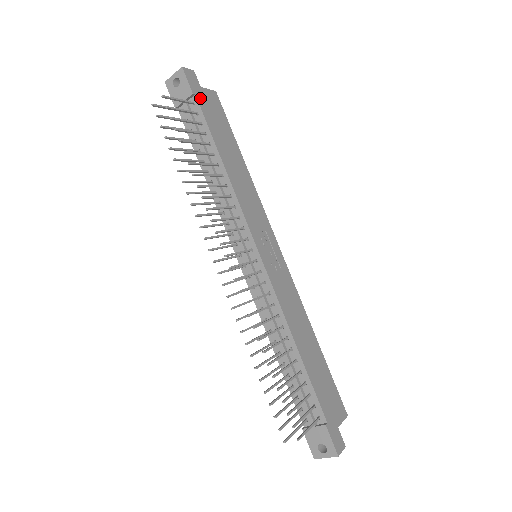
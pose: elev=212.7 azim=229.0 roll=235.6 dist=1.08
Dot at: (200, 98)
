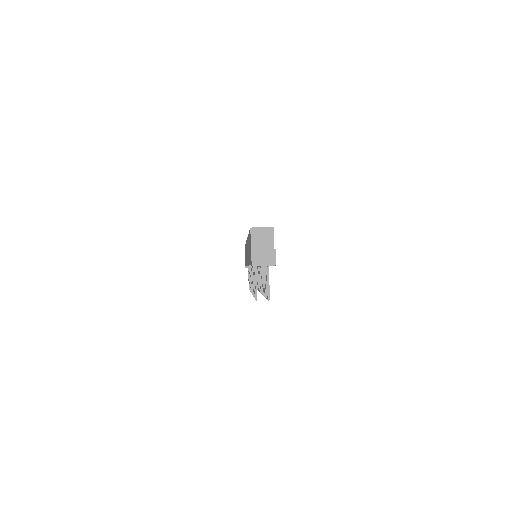
Dot at: occluded
